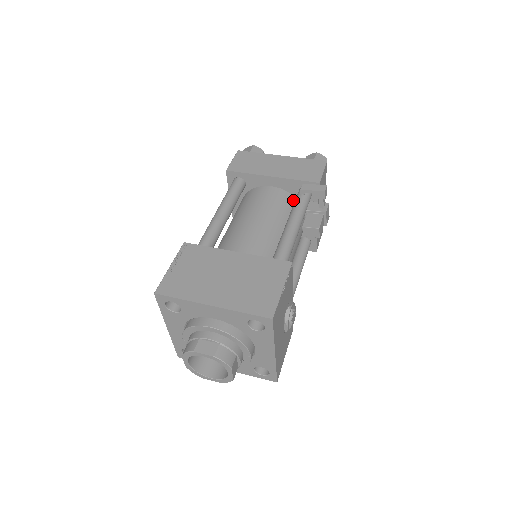
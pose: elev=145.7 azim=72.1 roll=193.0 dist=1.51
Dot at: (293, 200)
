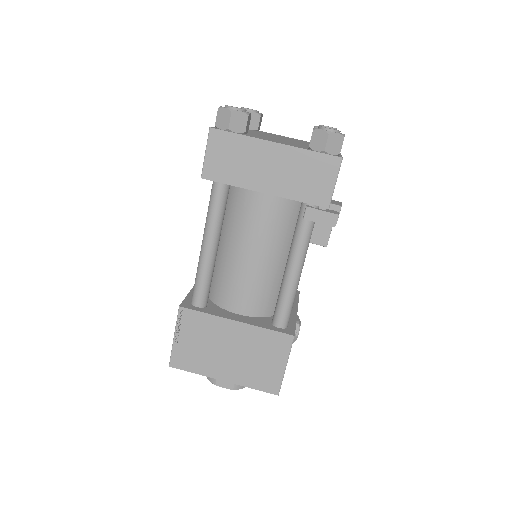
Dot at: (295, 203)
